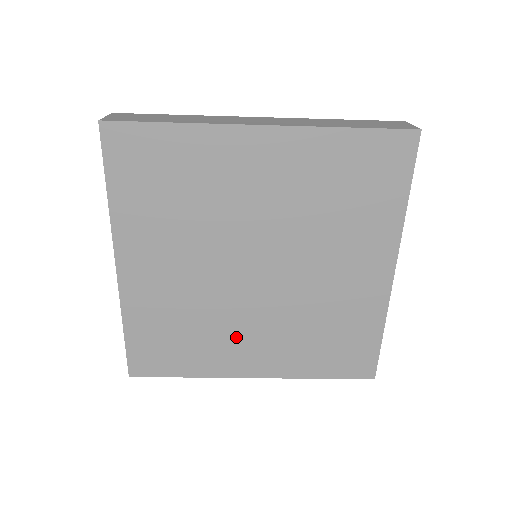
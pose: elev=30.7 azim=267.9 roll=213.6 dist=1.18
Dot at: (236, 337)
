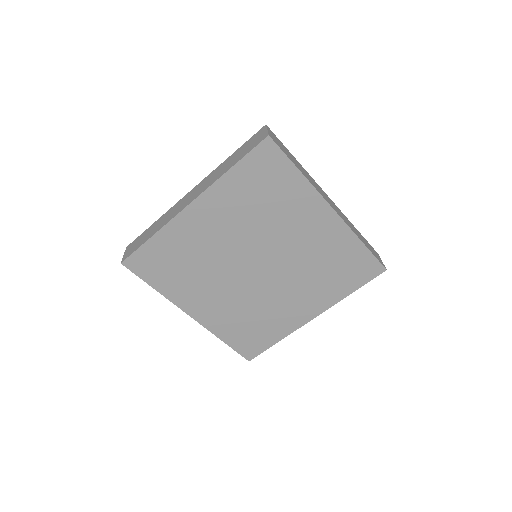
Dot at: (282, 306)
